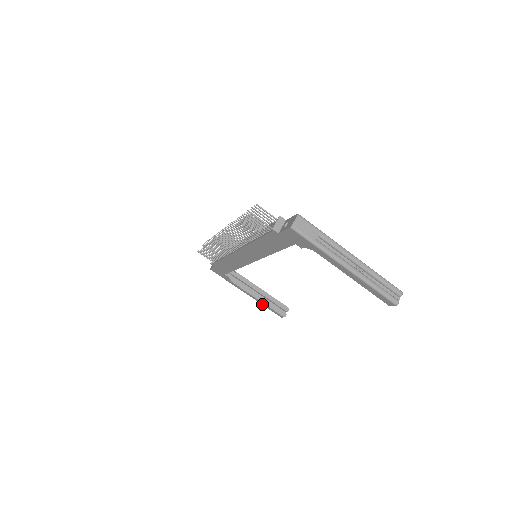
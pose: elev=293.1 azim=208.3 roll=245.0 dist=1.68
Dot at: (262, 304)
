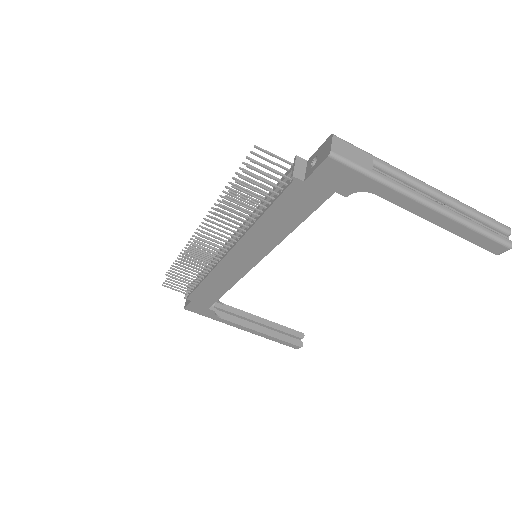
Dot at: (267, 338)
